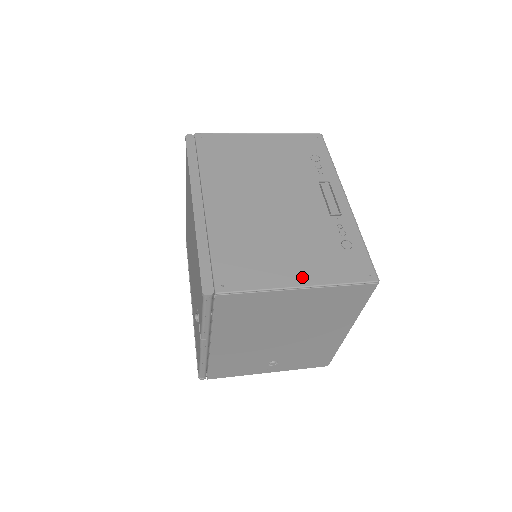
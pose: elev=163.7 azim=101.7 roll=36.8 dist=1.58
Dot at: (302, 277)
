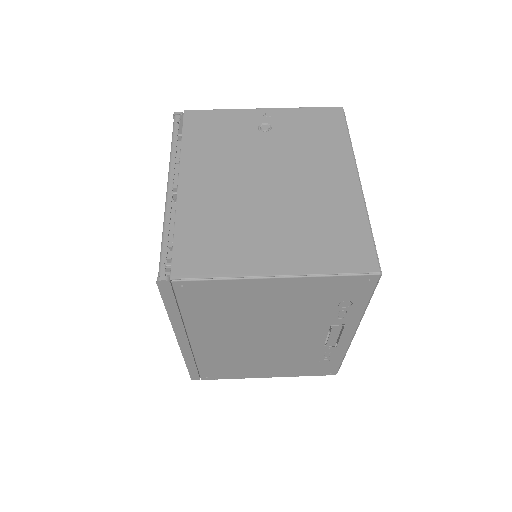
Dot at: (273, 375)
